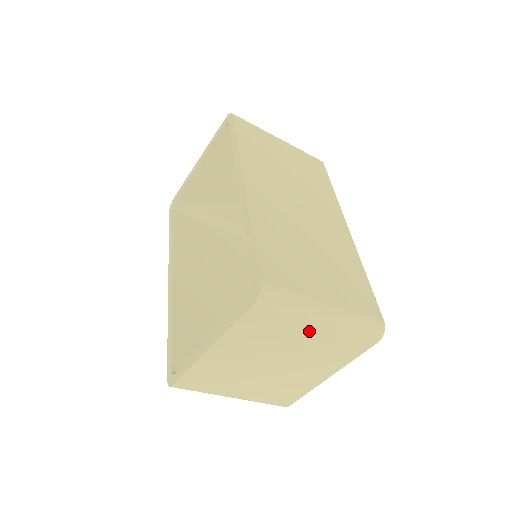
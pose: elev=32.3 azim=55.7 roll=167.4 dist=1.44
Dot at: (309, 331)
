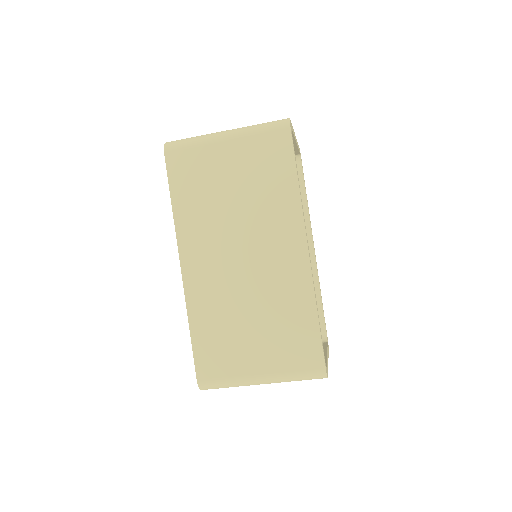
Dot at: occluded
